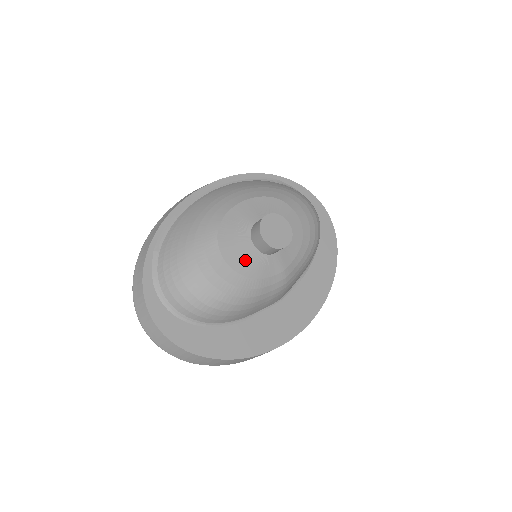
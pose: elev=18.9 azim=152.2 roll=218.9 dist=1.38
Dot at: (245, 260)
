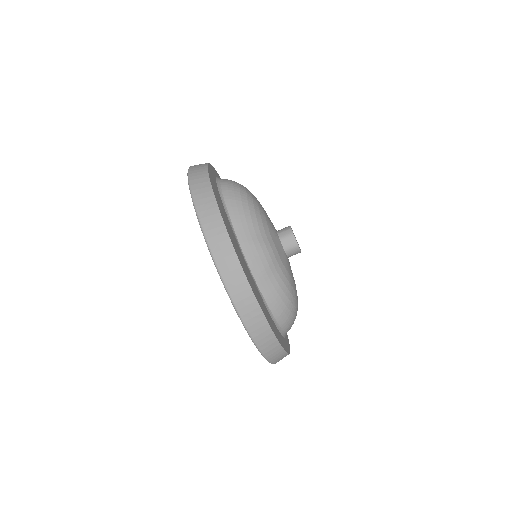
Dot at: (270, 220)
